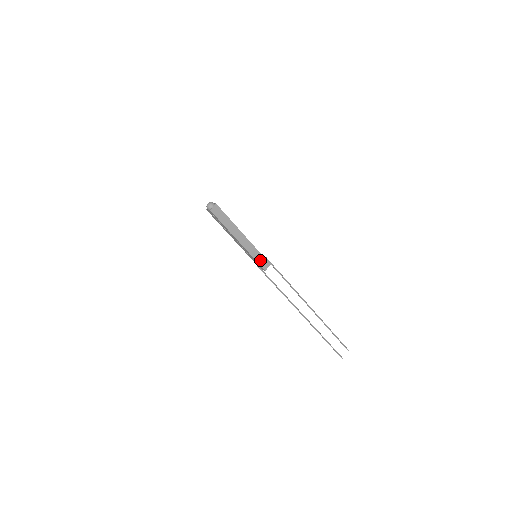
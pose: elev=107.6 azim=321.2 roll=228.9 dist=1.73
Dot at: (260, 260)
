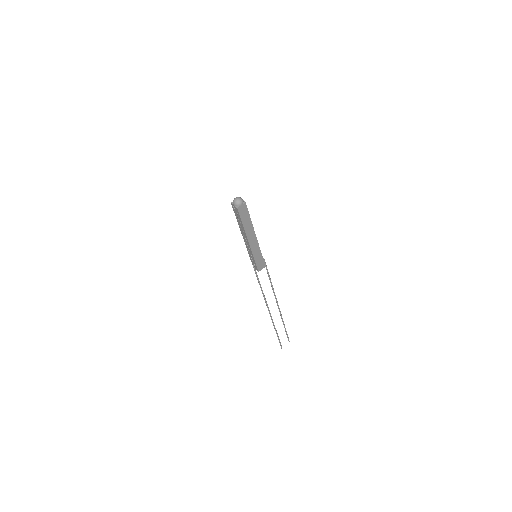
Dot at: (259, 261)
